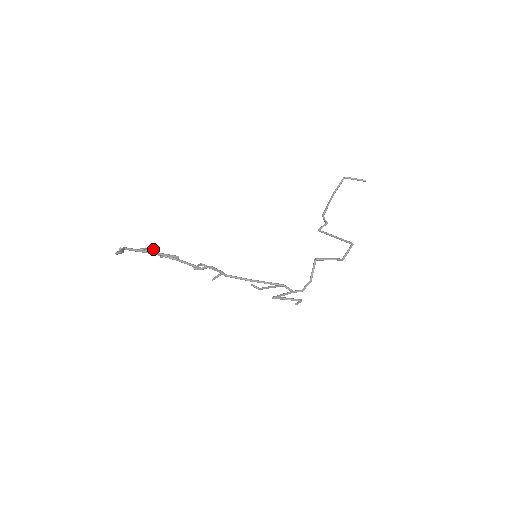
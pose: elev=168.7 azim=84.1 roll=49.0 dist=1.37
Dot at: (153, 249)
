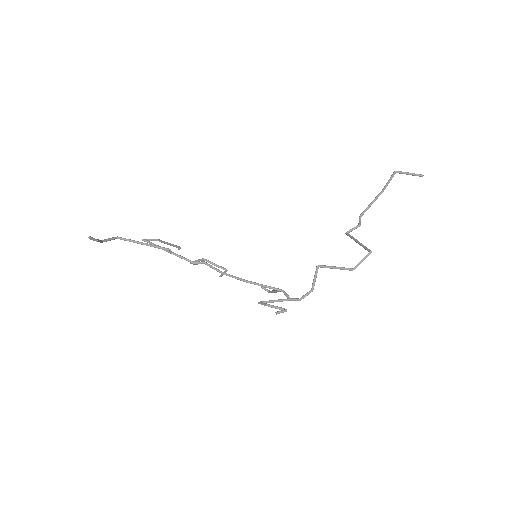
Dot at: (160, 240)
